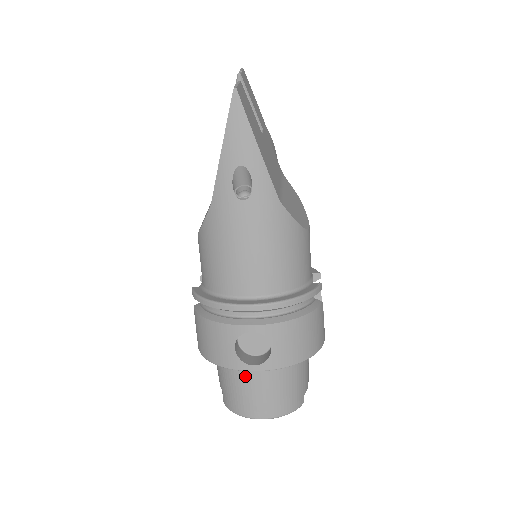
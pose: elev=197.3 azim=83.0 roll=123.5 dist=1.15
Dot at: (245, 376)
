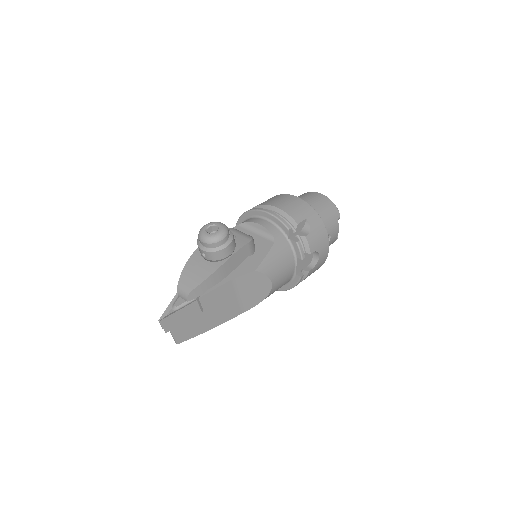
Dot at: occluded
